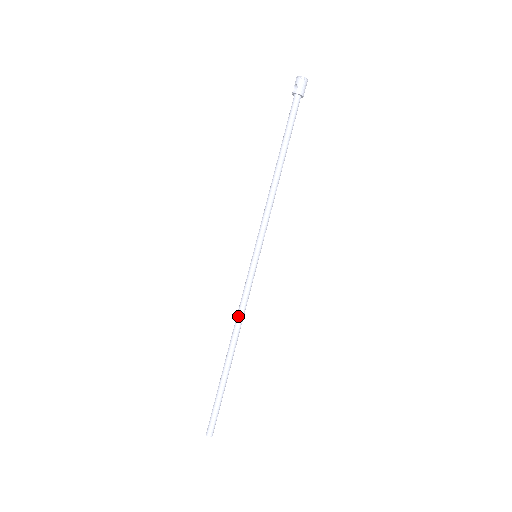
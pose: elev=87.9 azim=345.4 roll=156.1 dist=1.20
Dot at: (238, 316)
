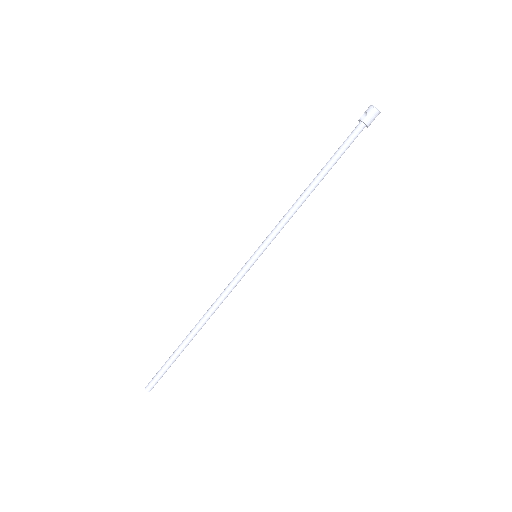
Dot at: (216, 302)
